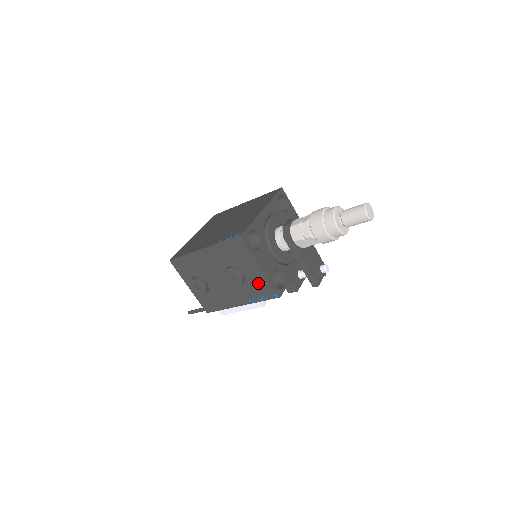
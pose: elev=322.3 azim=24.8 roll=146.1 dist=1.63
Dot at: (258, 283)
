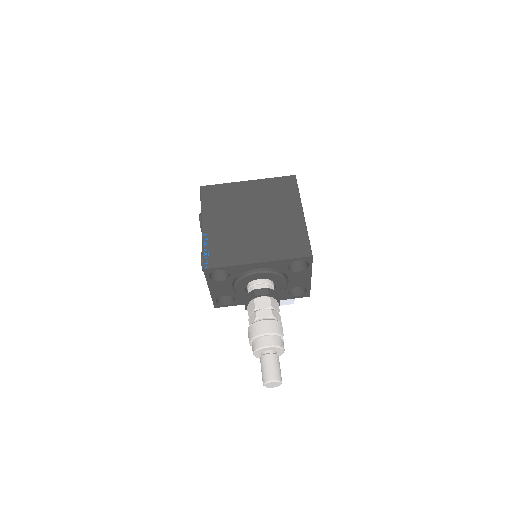
Dot at: occluded
